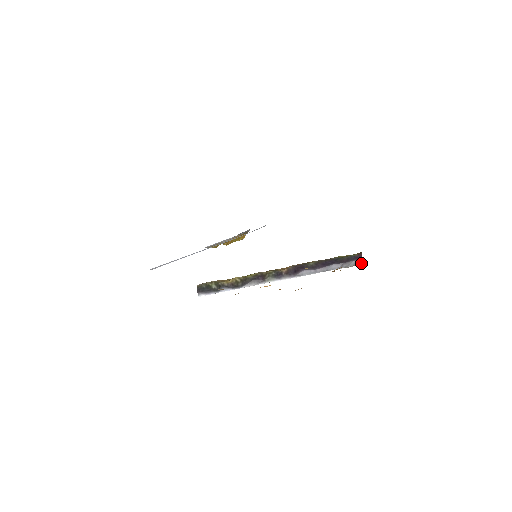
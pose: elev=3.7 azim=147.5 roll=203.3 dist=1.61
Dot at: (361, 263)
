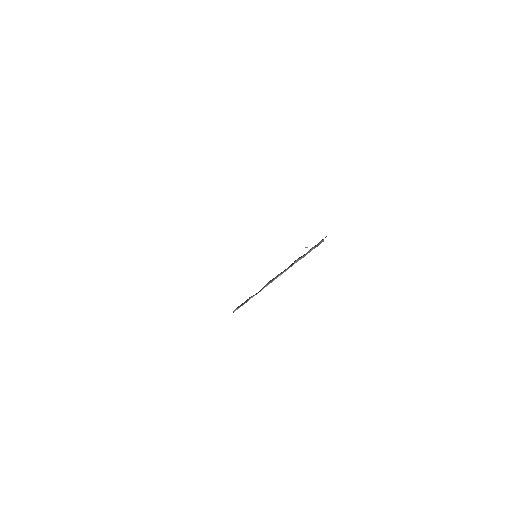
Dot at: occluded
